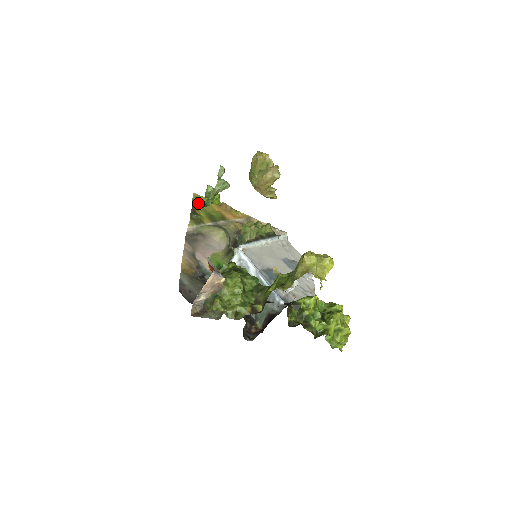
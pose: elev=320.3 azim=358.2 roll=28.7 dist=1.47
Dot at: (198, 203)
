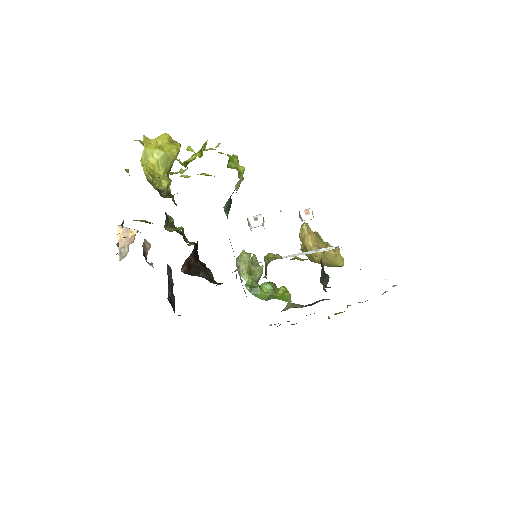
Dot at: occluded
